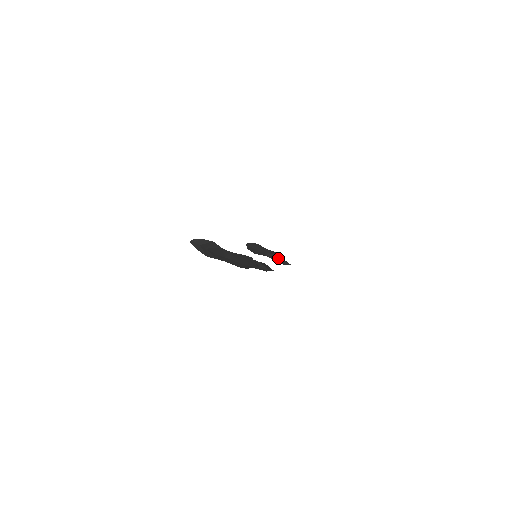
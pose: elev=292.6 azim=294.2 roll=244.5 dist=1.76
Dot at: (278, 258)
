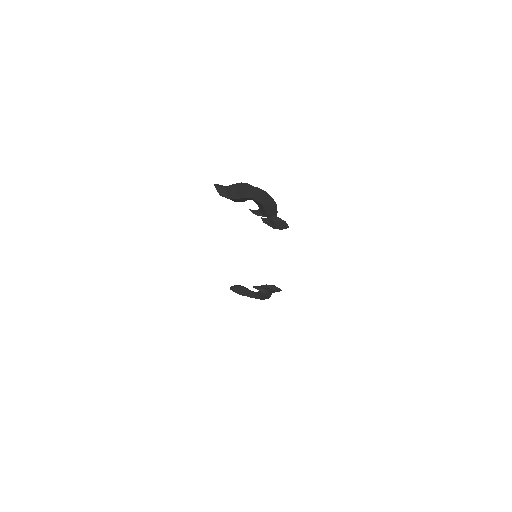
Dot at: occluded
